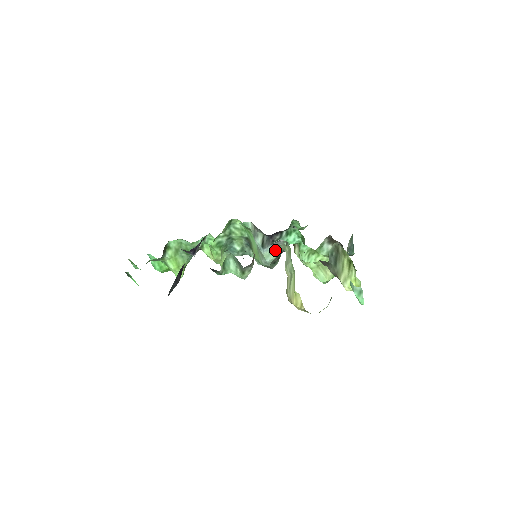
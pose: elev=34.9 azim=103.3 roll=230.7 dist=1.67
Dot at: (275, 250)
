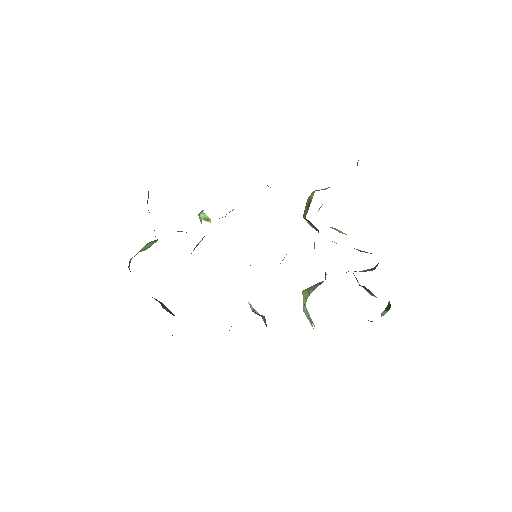
Dot at: (283, 259)
